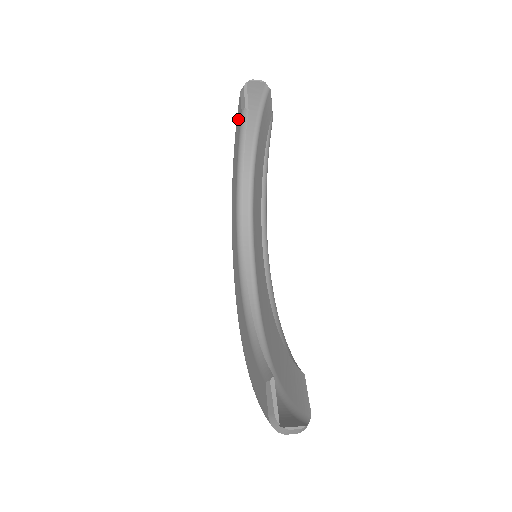
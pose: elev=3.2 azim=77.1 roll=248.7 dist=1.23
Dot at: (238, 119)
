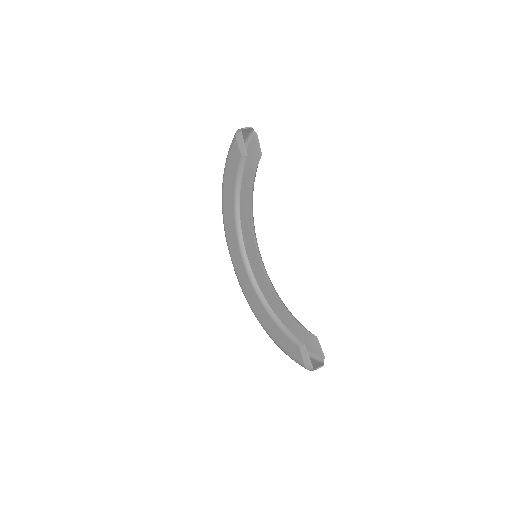
Dot at: (233, 157)
